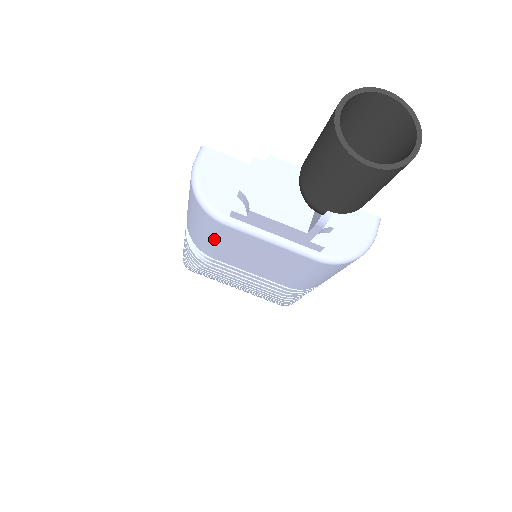
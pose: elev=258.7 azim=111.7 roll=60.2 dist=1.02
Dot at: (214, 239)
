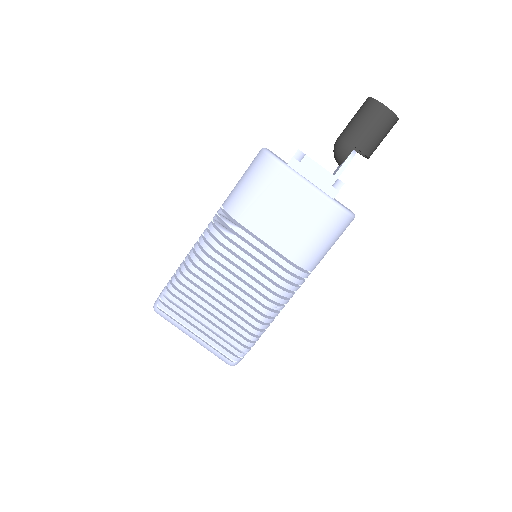
Dot at: (262, 191)
